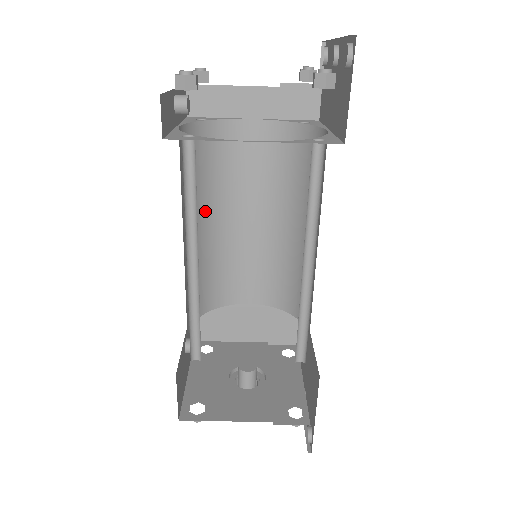
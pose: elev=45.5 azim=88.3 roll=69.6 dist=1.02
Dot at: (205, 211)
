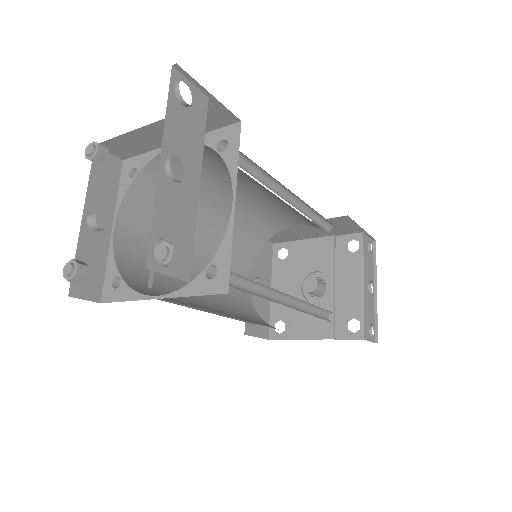
Dot at: (200, 214)
